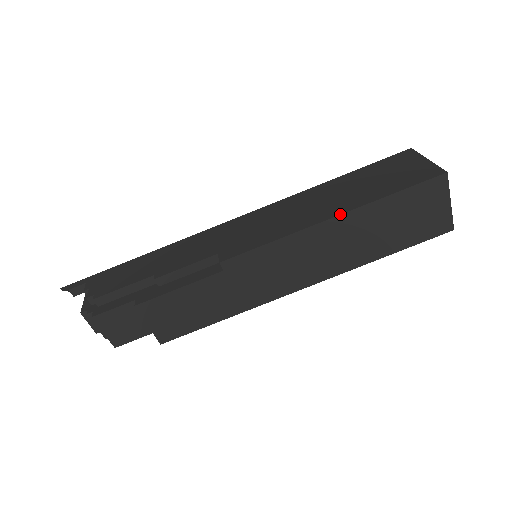
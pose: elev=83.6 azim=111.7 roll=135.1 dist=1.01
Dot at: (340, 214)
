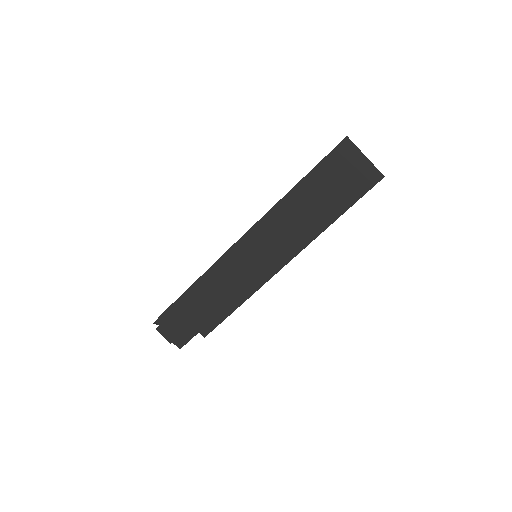
Dot at: (283, 197)
